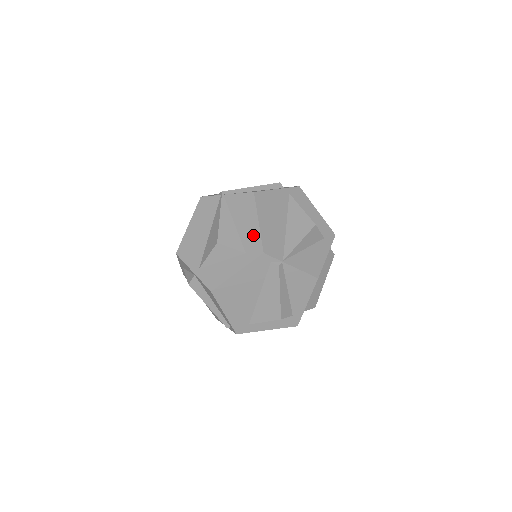
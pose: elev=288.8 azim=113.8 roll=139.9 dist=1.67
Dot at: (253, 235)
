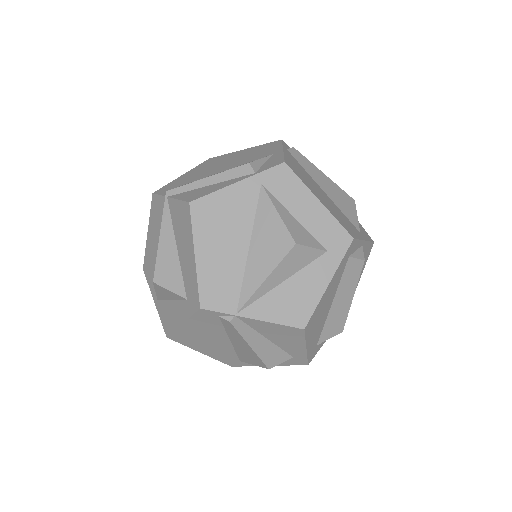
Dot at: (191, 275)
